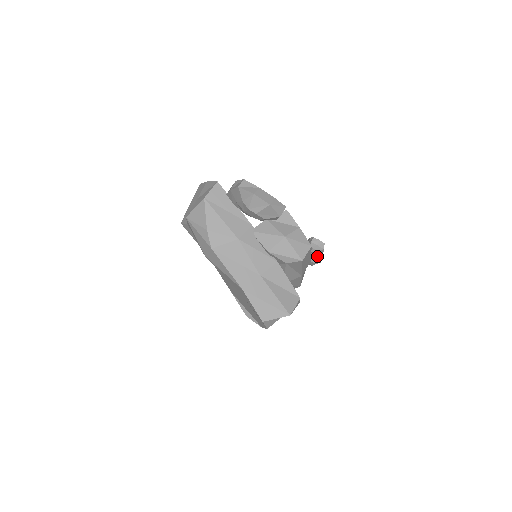
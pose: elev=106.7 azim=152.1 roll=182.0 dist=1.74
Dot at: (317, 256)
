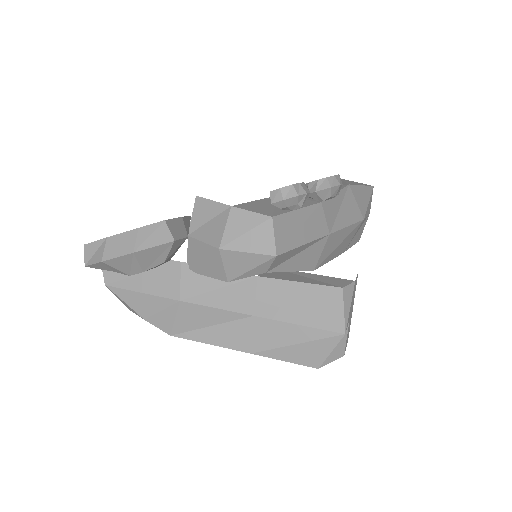
Dot at: (322, 187)
